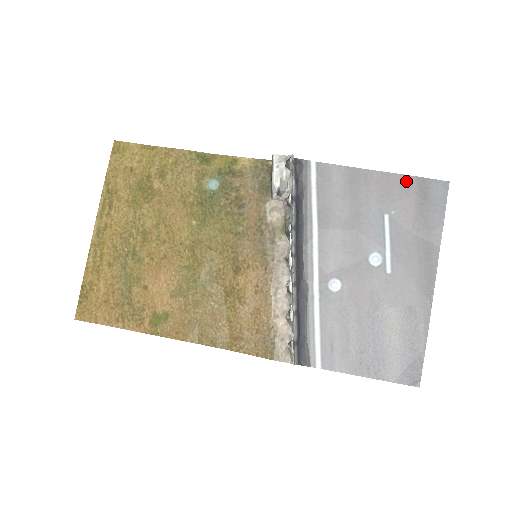
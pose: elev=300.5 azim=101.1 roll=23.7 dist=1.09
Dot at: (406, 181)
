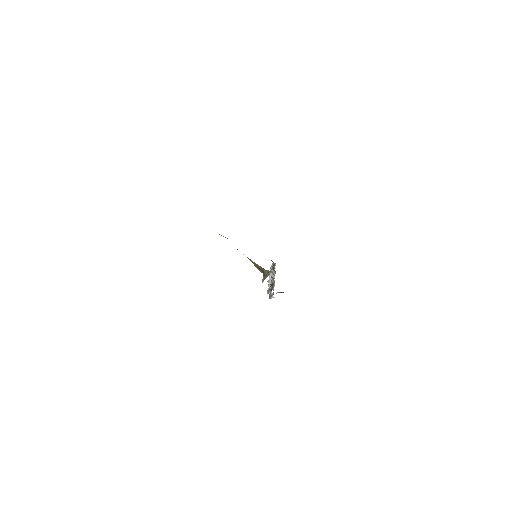
Dot at: occluded
